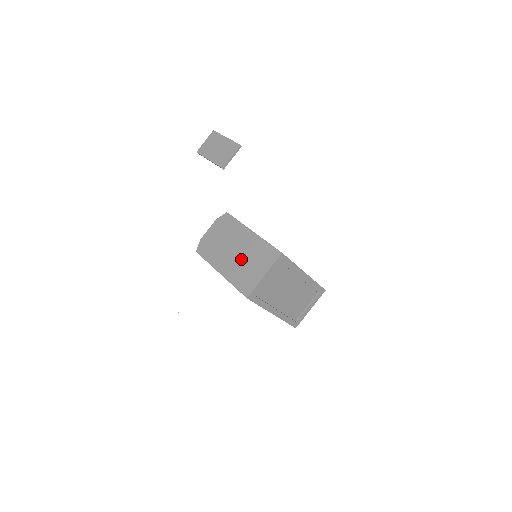
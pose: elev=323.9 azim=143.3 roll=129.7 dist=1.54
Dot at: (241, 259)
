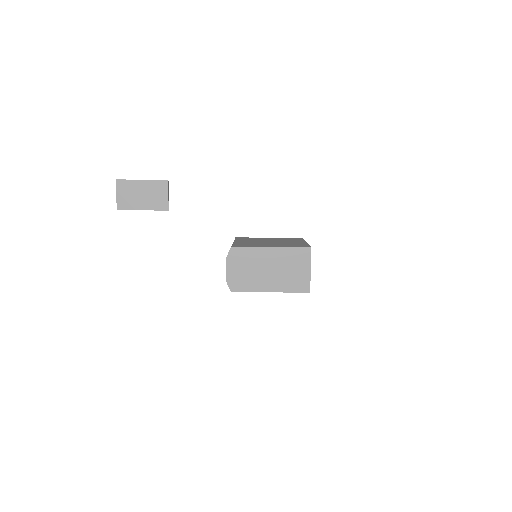
Dot at: (280, 272)
